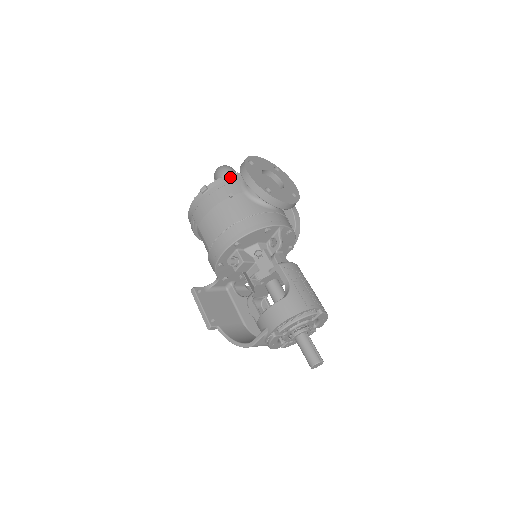
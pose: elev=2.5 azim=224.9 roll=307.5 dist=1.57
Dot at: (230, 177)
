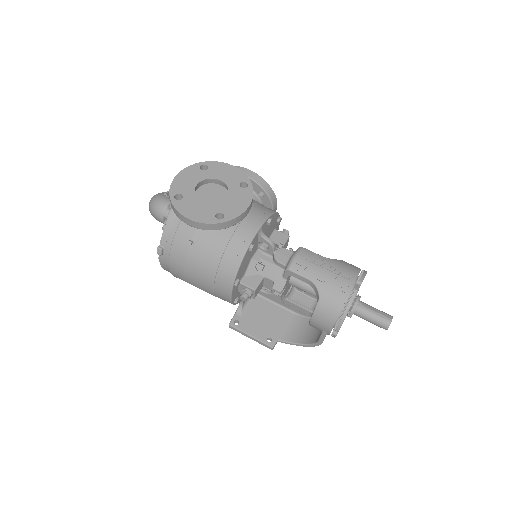
Dot at: (171, 220)
